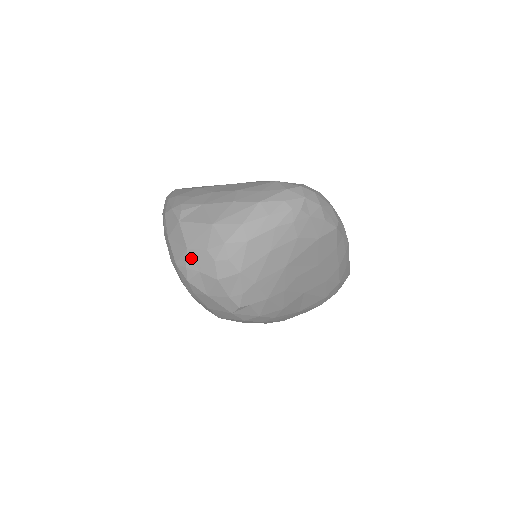
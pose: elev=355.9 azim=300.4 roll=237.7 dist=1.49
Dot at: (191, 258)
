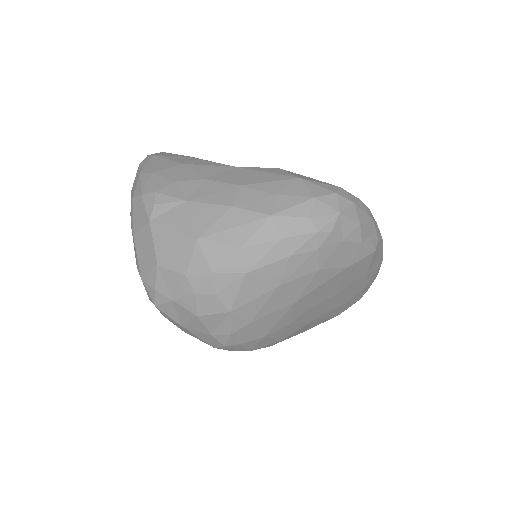
Dot at: (162, 279)
